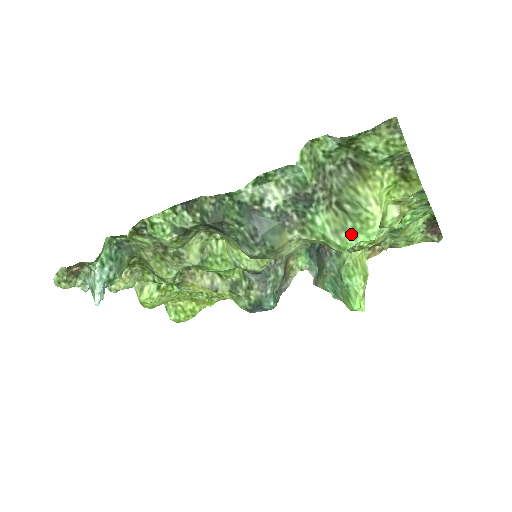
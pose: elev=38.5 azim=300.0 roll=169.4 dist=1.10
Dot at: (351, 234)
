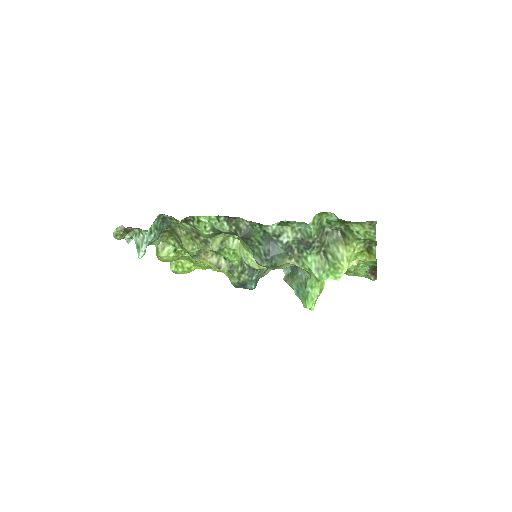
Dot at: (326, 273)
